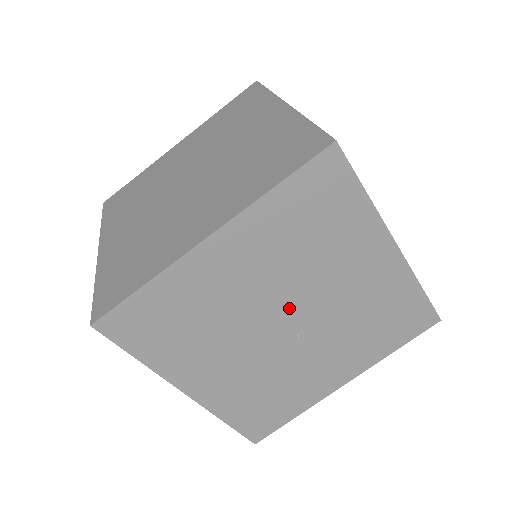
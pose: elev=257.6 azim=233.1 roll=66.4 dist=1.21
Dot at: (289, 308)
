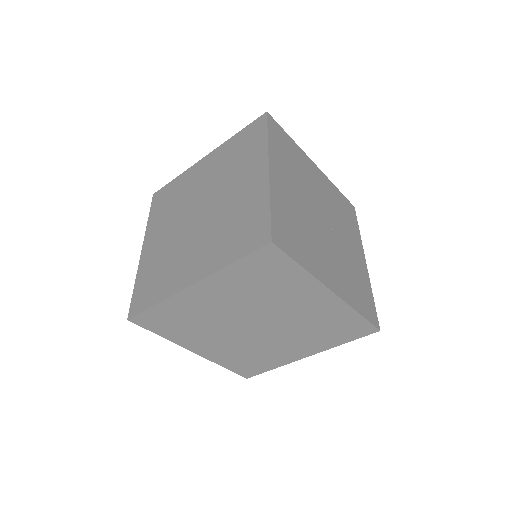
Dot at: (317, 210)
